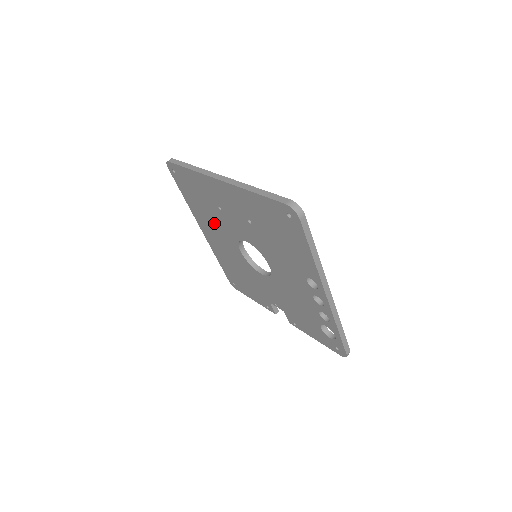
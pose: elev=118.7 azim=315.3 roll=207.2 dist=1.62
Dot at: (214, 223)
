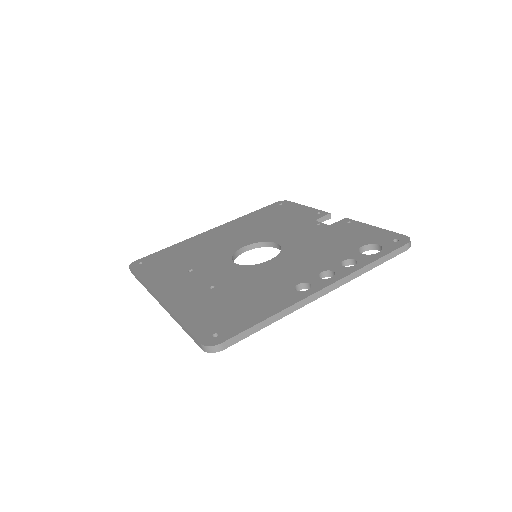
Dot at: occluded
